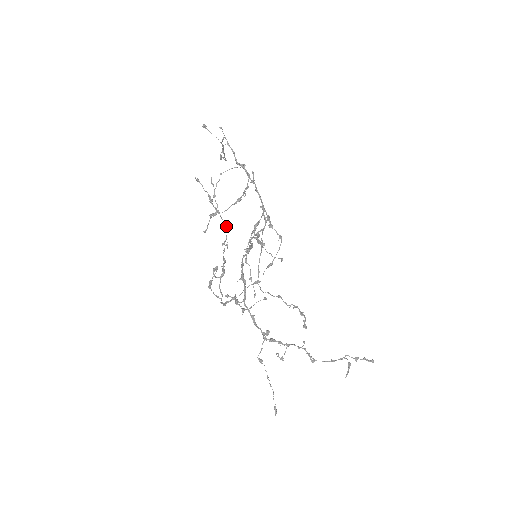
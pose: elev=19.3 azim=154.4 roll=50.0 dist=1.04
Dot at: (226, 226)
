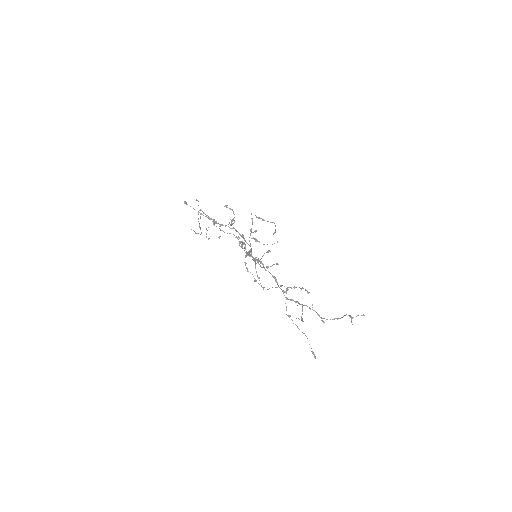
Dot at: occluded
